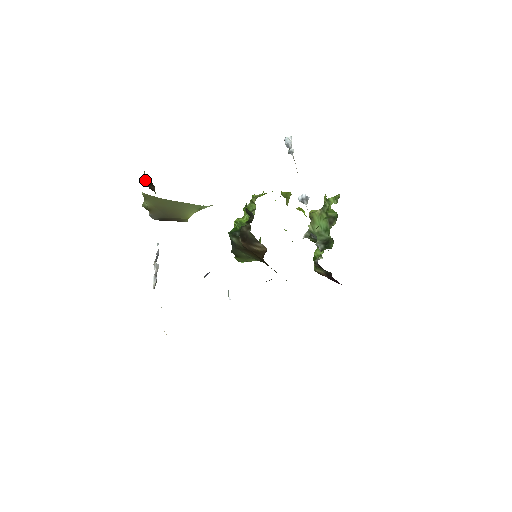
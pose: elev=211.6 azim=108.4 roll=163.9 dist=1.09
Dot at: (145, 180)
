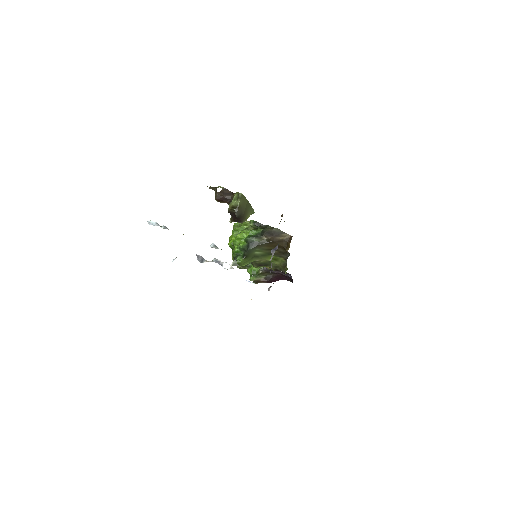
Dot at: (223, 191)
